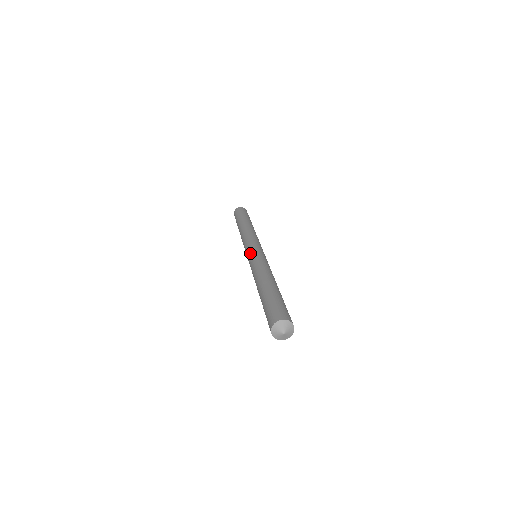
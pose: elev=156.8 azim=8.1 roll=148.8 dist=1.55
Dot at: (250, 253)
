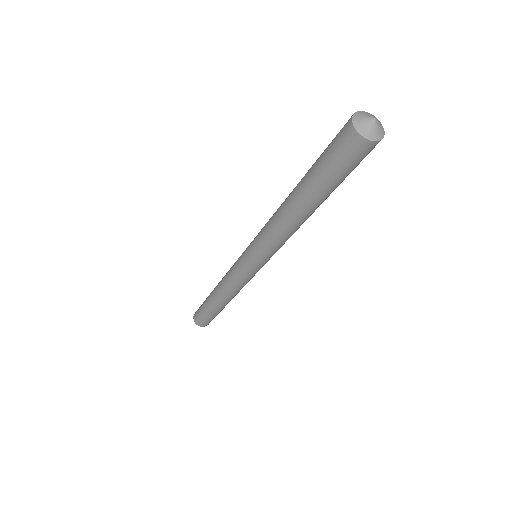
Dot at: (250, 243)
